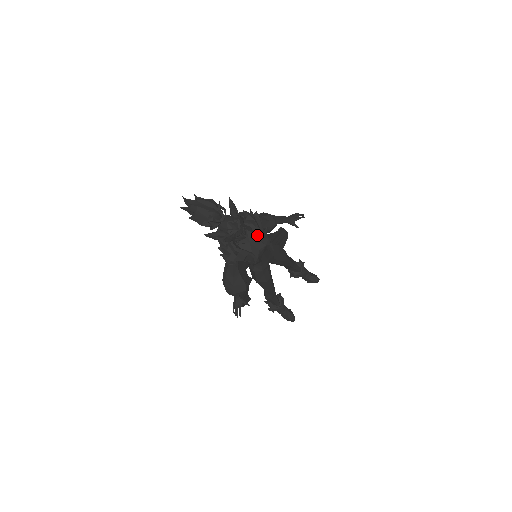
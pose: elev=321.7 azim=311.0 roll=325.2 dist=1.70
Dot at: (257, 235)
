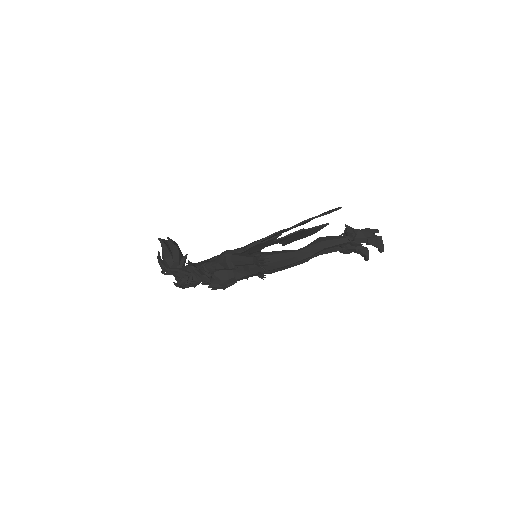
Dot at: occluded
